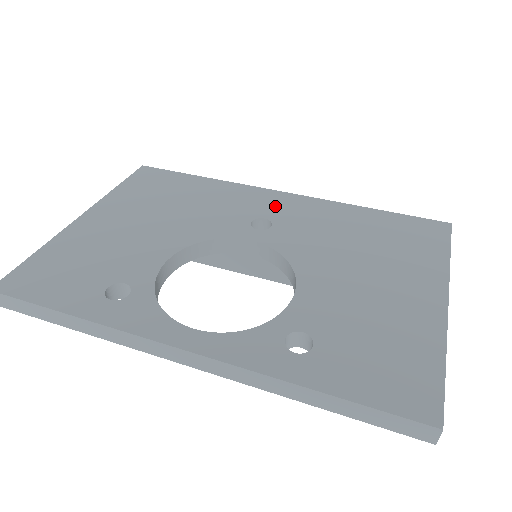
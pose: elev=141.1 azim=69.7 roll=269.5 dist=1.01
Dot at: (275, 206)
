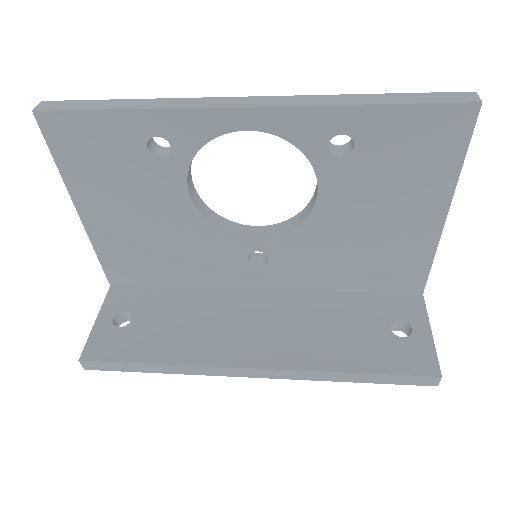
Dot at: occluded
